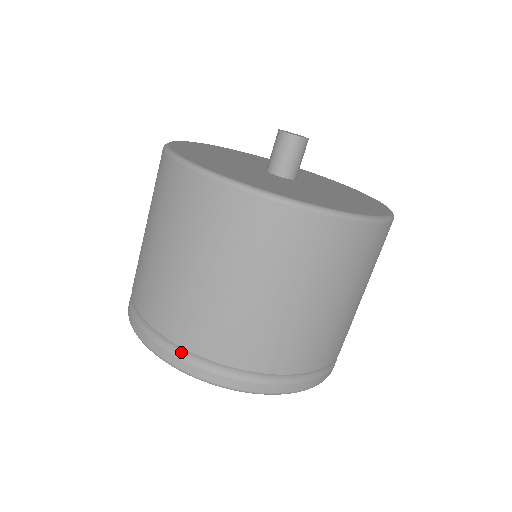
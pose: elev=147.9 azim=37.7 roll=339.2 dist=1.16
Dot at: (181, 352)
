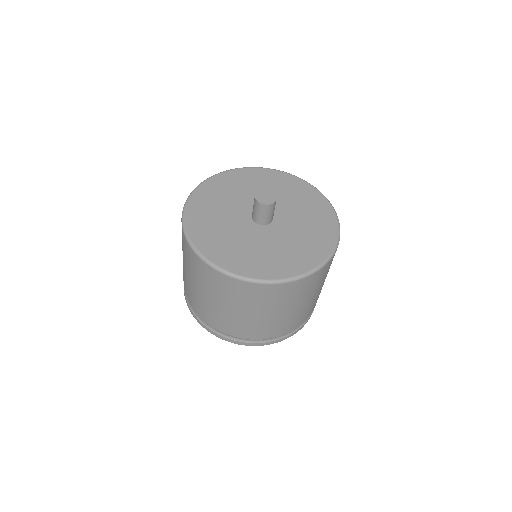
Dot at: (238, 339)
